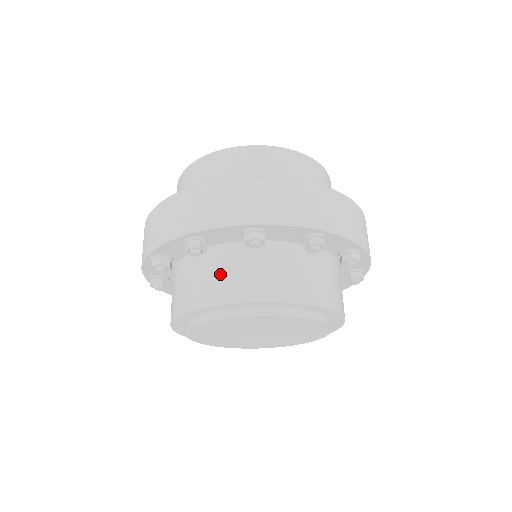
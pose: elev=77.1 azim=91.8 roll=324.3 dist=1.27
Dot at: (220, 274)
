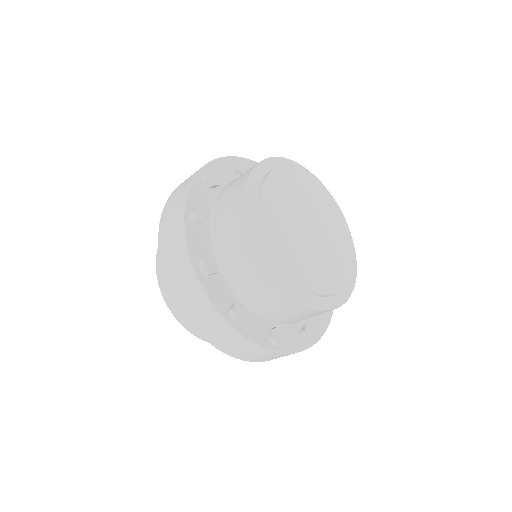
Dot at: occluded
